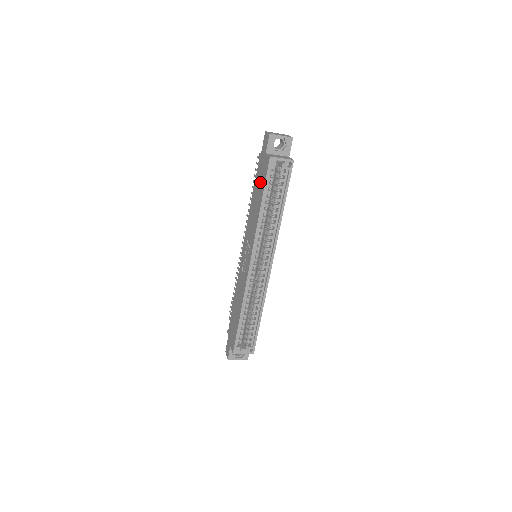
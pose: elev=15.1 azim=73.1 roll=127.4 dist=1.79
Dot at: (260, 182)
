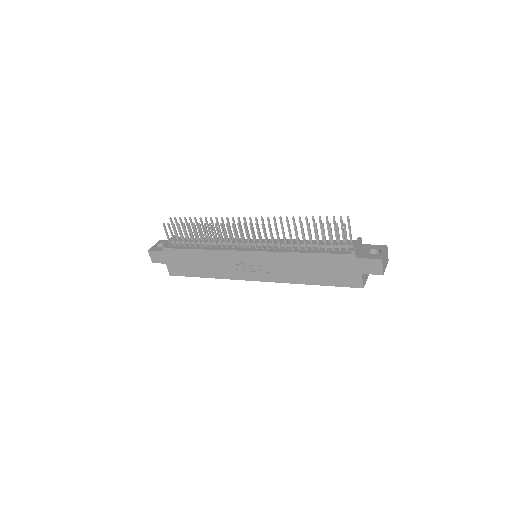
Dot at: (331, 273)
